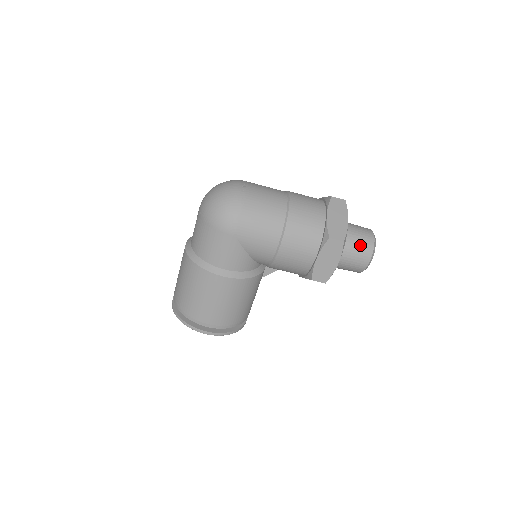
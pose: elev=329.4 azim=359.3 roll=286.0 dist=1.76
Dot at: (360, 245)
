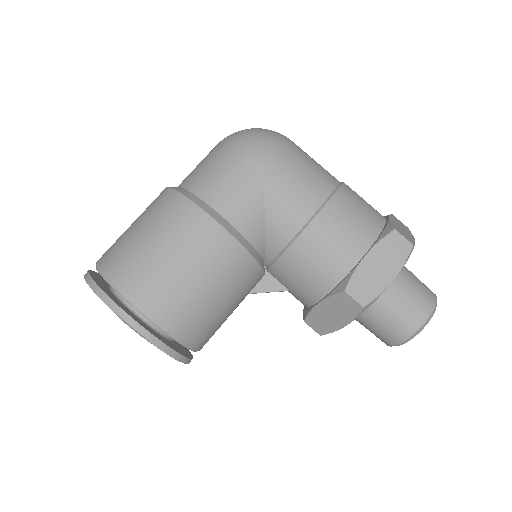
Dot at: (419, 288)
